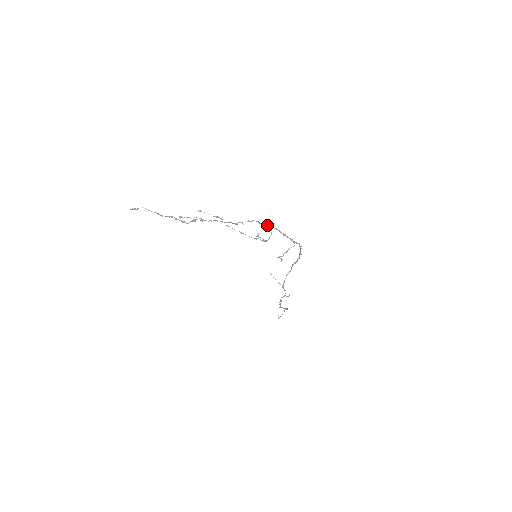
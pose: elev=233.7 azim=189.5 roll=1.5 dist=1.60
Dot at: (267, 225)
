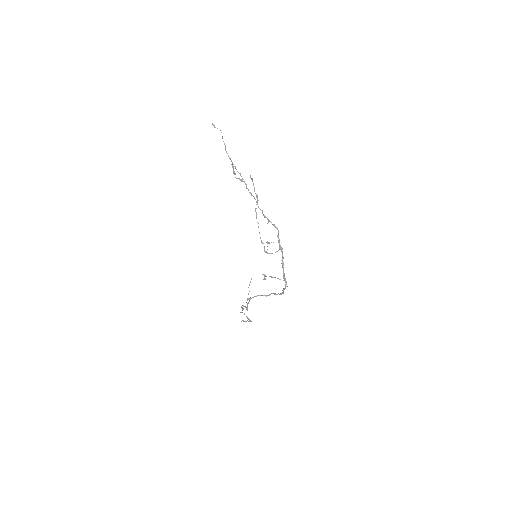
Dot at: occluded
